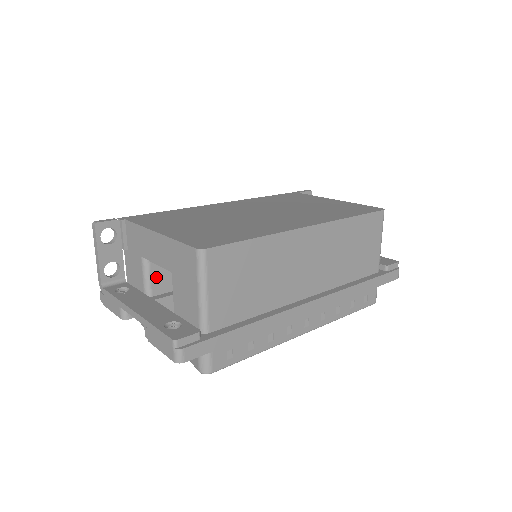
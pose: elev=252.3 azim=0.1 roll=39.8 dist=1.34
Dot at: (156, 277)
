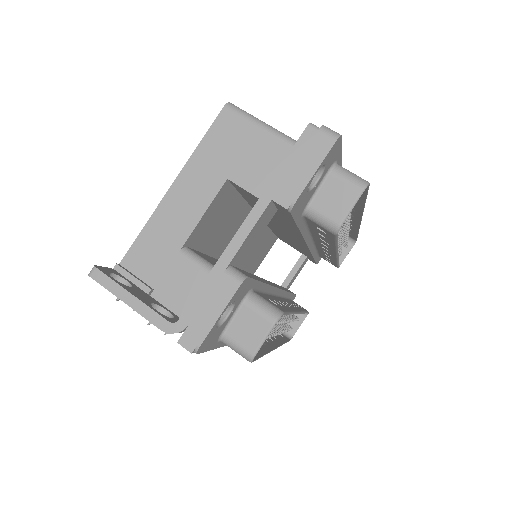
Dot at: occluded
